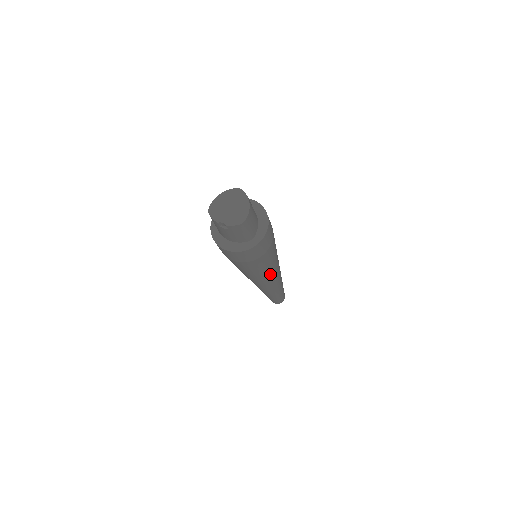
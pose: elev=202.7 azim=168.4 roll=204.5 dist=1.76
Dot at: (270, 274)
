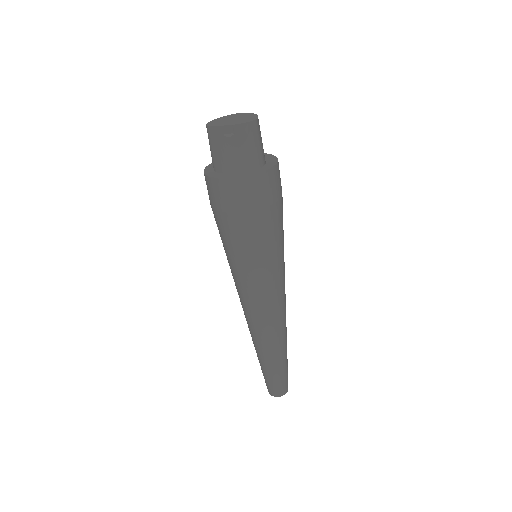
Dot at: (279, 276)
